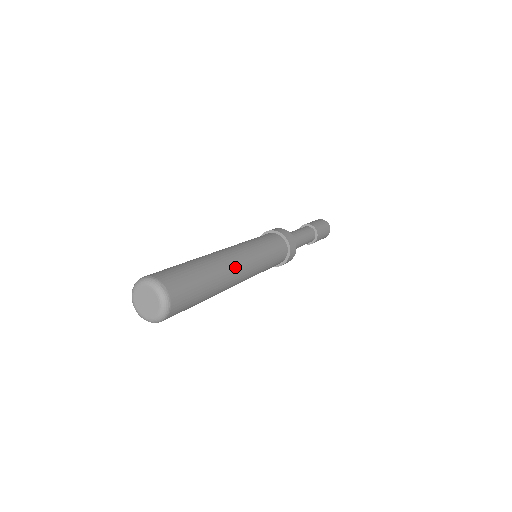
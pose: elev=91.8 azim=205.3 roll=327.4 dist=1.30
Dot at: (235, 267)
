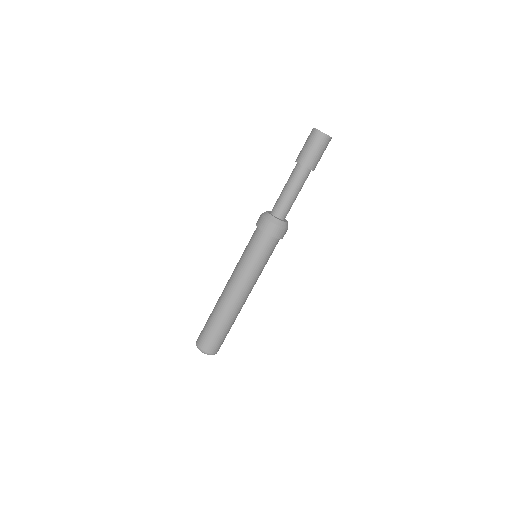
Dot at: (235, 302)
